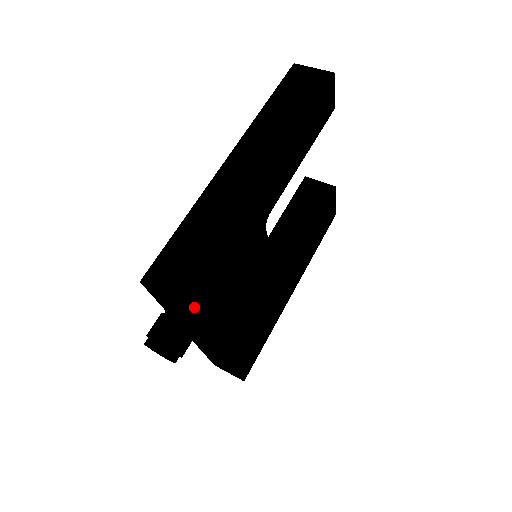
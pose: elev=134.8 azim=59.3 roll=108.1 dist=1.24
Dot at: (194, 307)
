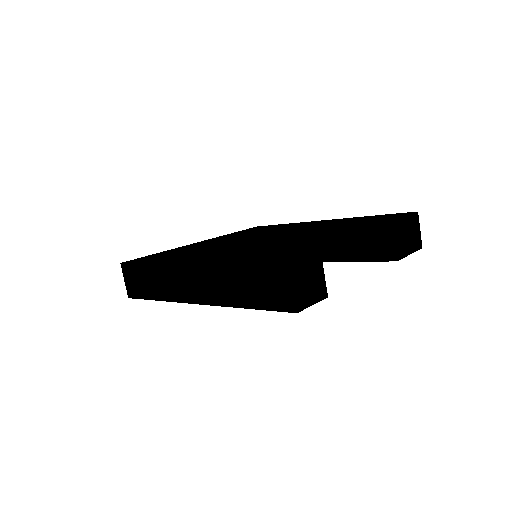
Dot at: occluded
